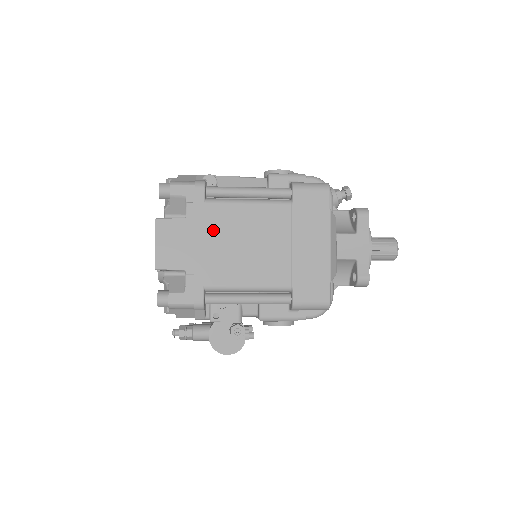
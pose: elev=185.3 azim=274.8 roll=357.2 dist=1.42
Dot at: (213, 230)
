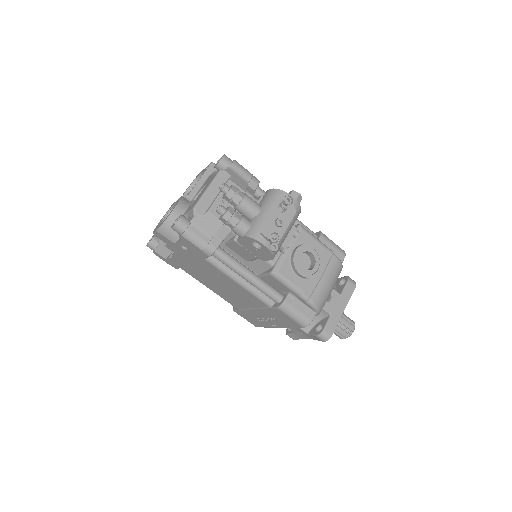
Dot at: occluded
